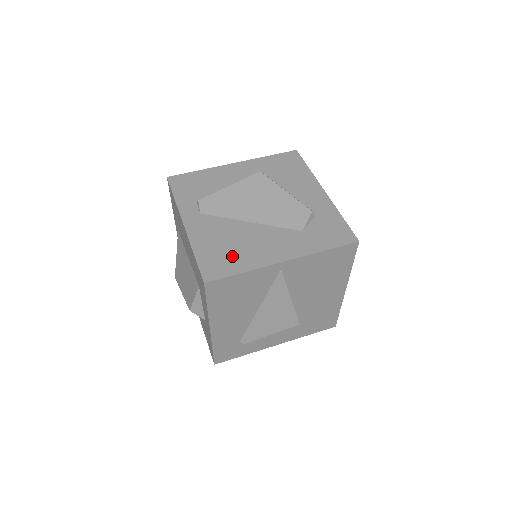
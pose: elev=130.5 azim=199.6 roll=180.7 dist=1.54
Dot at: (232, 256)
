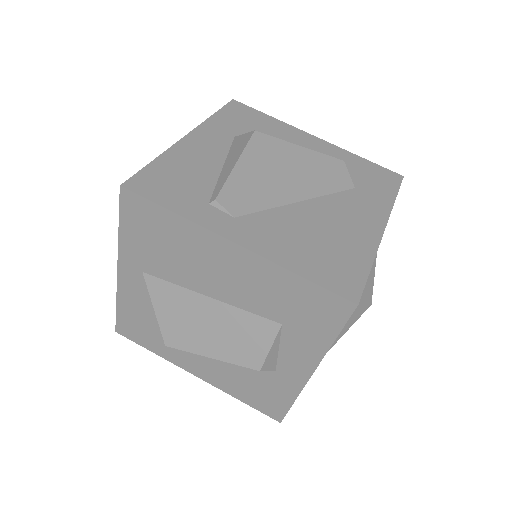
Dot at: (338, 252)
